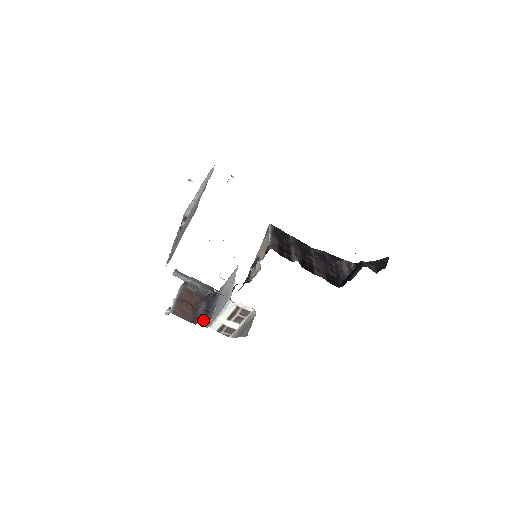
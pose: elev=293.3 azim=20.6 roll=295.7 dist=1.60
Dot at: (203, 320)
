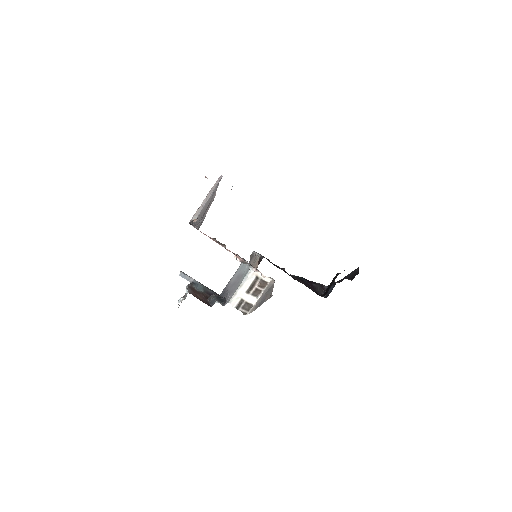
Dot at: (220, 301)
